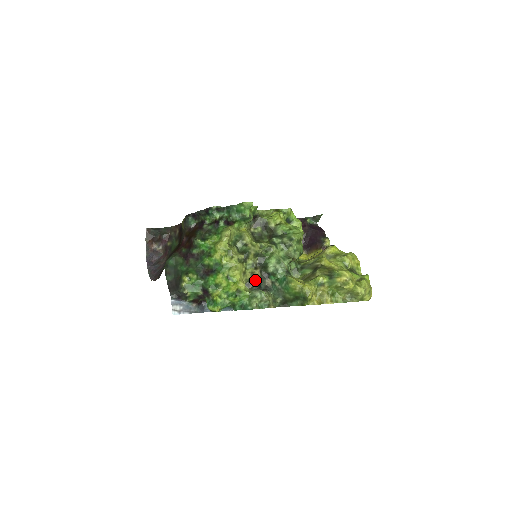
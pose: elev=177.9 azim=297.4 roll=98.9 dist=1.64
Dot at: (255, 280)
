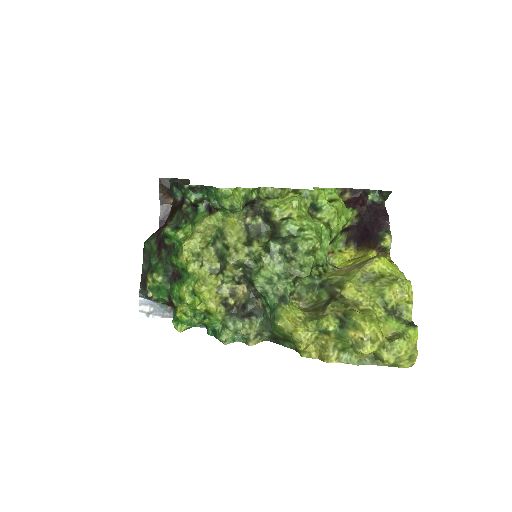
Dot at: (234, 300)
